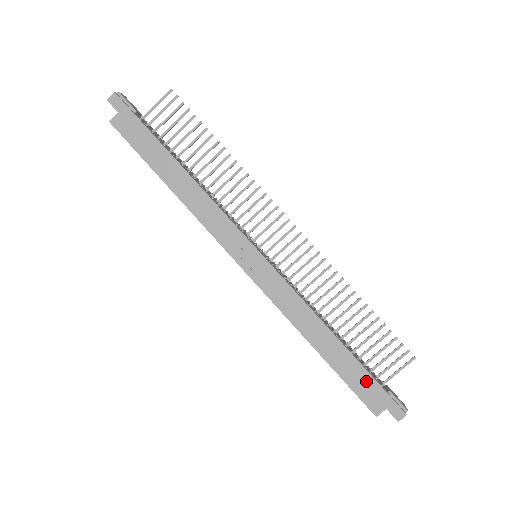
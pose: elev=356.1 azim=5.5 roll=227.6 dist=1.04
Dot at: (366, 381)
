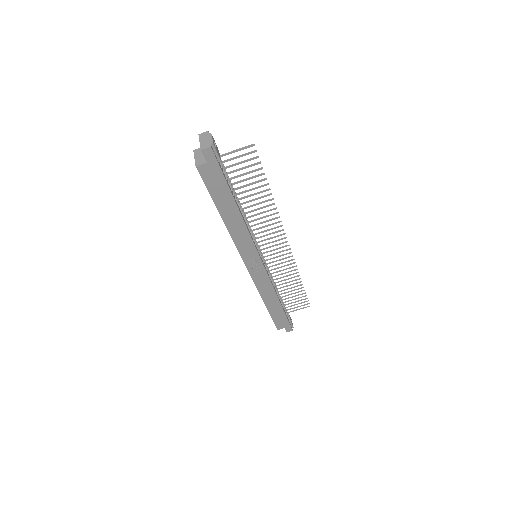
Dot at: (283, 318)
